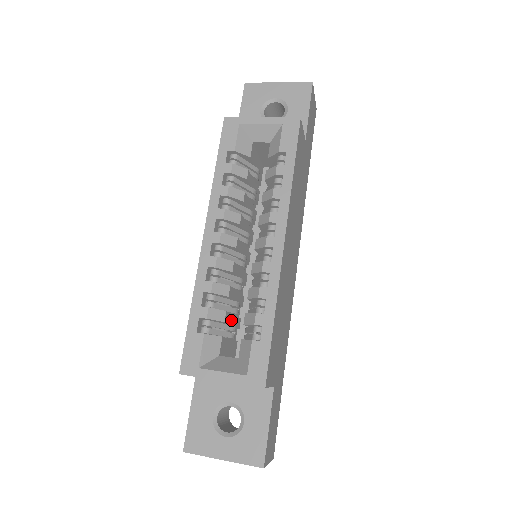
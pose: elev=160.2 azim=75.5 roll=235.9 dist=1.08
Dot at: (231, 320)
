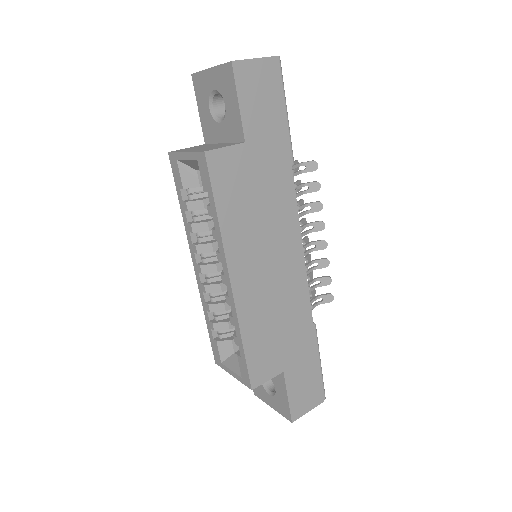
Dot at: occluded
